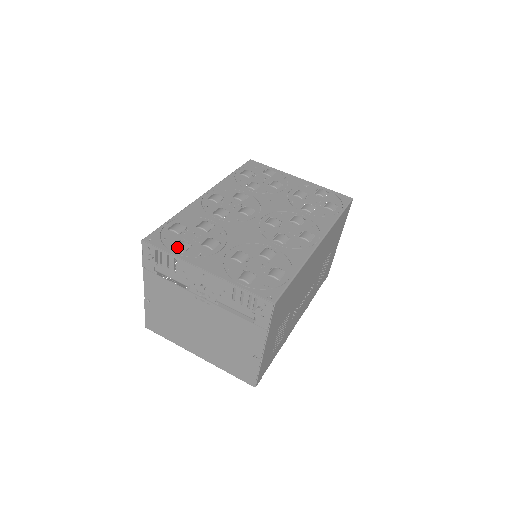
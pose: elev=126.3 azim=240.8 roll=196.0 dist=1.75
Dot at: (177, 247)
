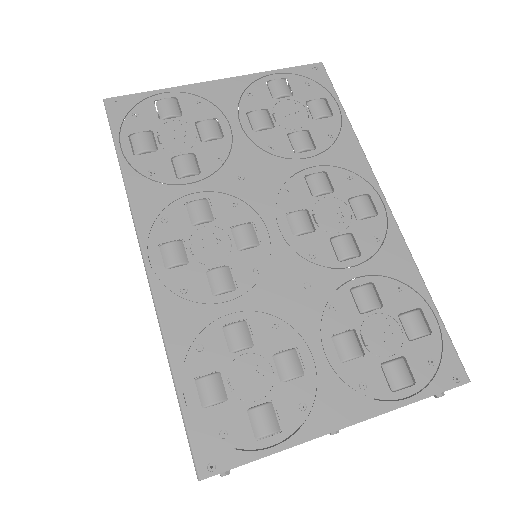
Dot at: (264, 433)
